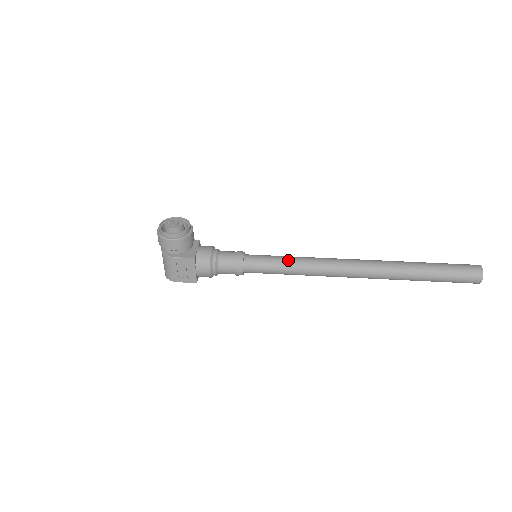
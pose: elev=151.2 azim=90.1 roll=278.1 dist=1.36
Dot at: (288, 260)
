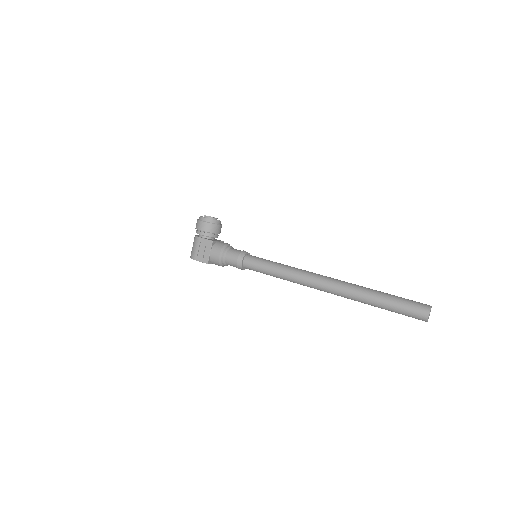
Dot at: (277, 263)
